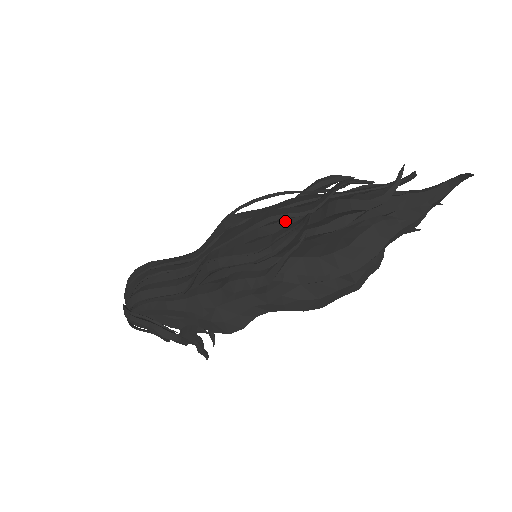
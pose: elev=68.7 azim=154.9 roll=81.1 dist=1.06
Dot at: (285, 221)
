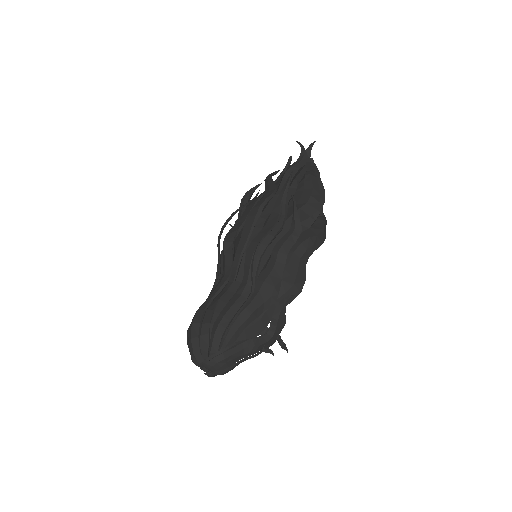
Dot at: (269, 203)
